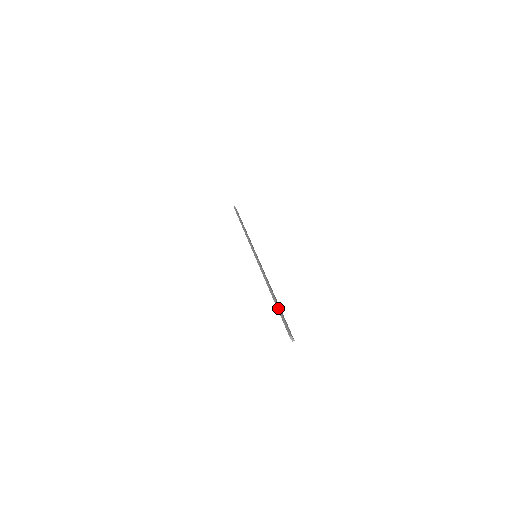
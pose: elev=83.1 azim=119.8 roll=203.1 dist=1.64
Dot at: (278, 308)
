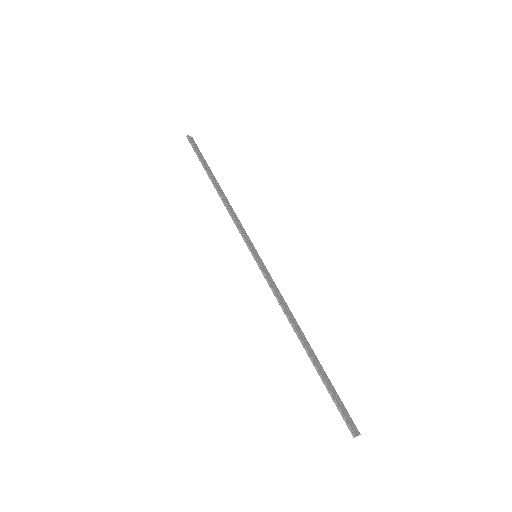
Dot at: (322, 379)
